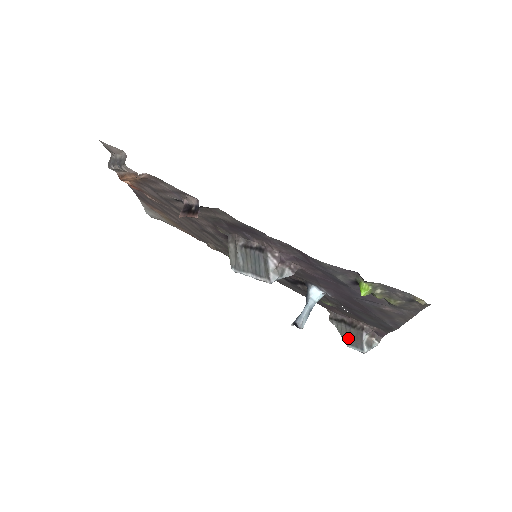
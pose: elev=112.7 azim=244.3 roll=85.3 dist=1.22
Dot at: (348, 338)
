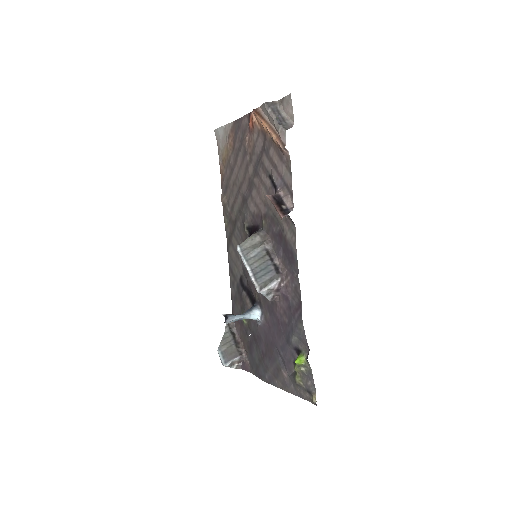
Dot at: (225, 347)
